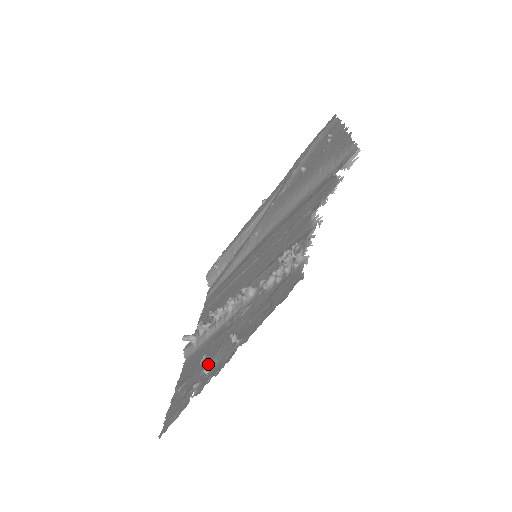
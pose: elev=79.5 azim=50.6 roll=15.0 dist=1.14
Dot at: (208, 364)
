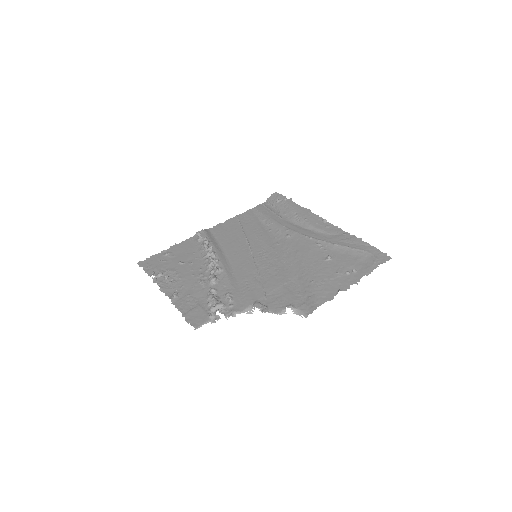
Dot at: (173, 274)
